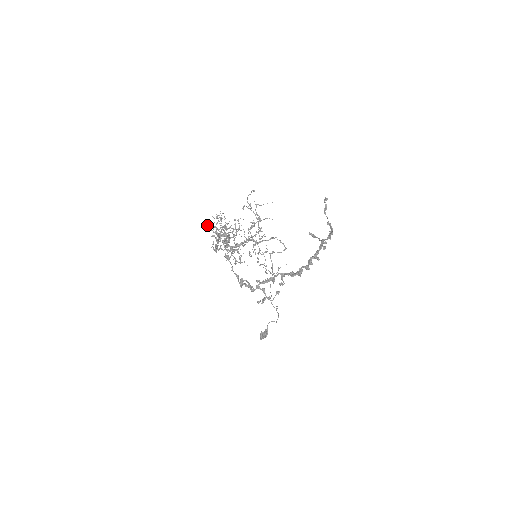
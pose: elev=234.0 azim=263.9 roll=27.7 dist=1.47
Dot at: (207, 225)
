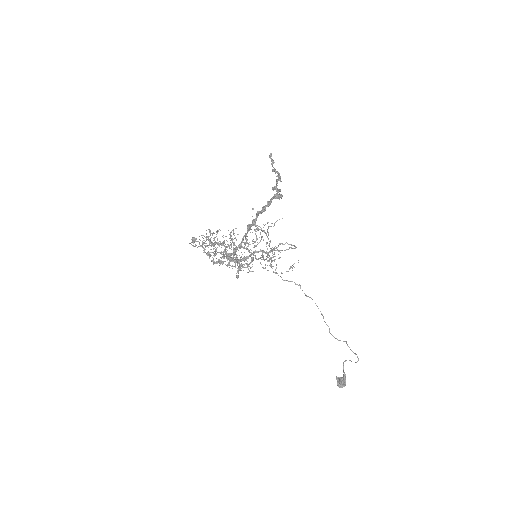
Dot at: (204, 242)
